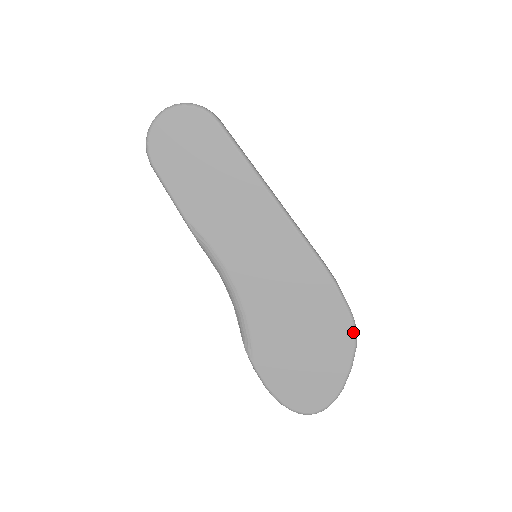
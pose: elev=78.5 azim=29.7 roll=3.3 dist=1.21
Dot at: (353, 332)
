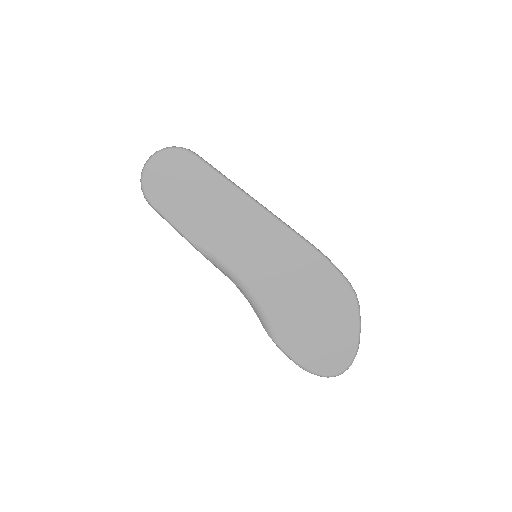
Dot at: (353, 295)
